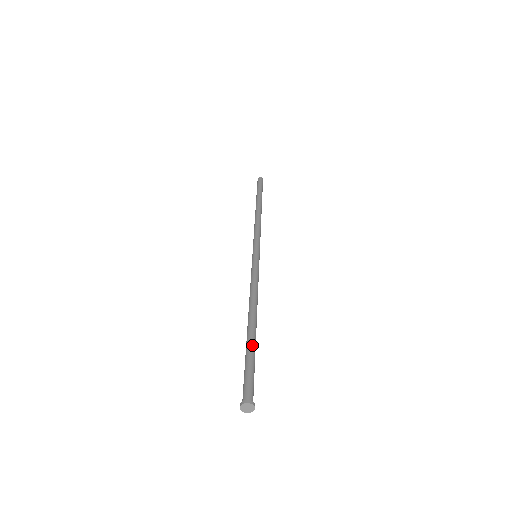
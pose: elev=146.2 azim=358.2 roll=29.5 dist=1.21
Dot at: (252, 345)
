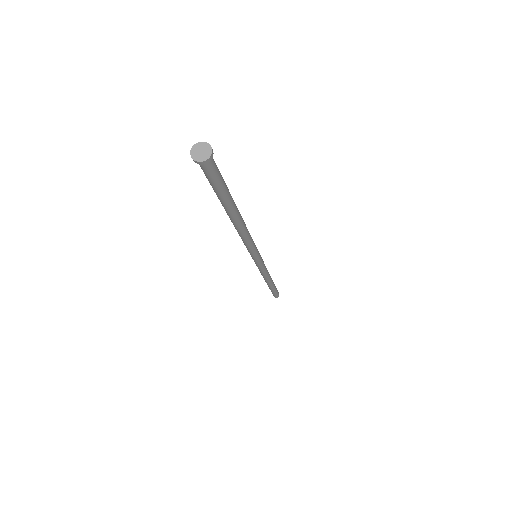
Dot at: occluded
